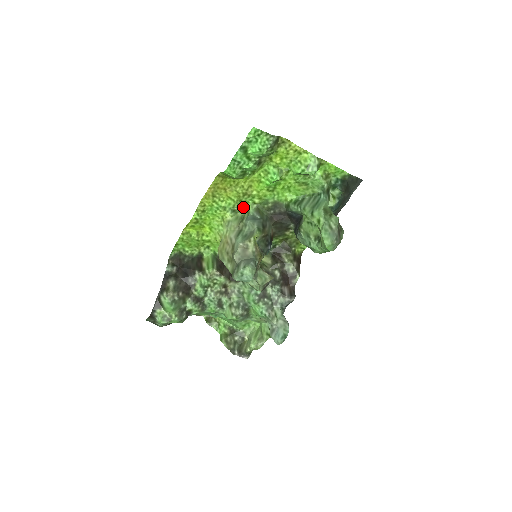
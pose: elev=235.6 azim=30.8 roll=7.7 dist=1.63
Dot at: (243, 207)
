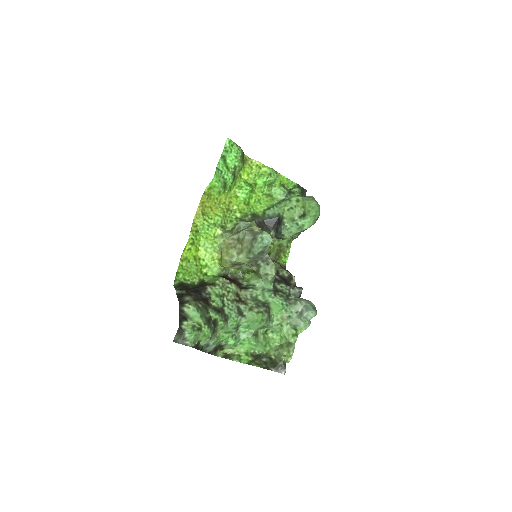
Dot at: (229, 223)
